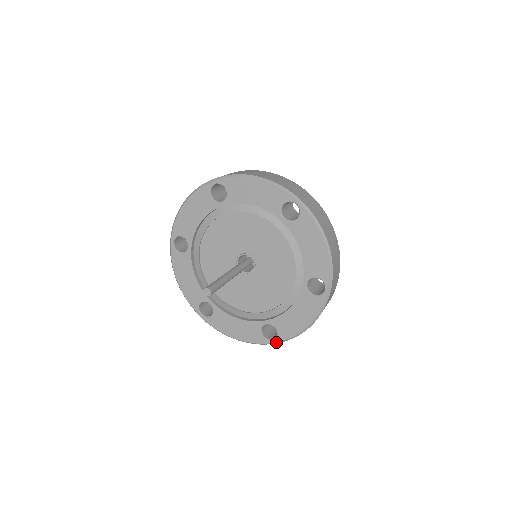
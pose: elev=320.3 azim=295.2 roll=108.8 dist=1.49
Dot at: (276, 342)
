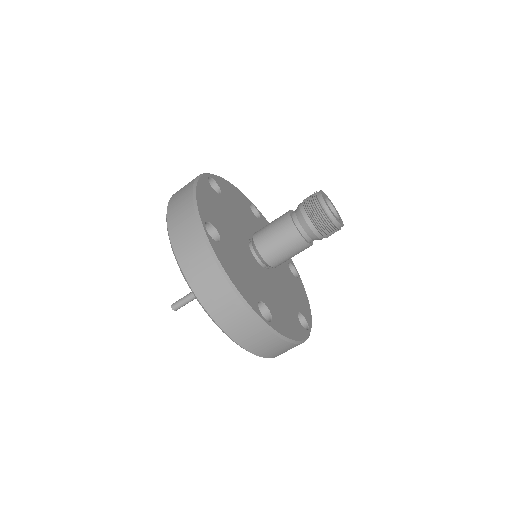
Dot at: occluded
